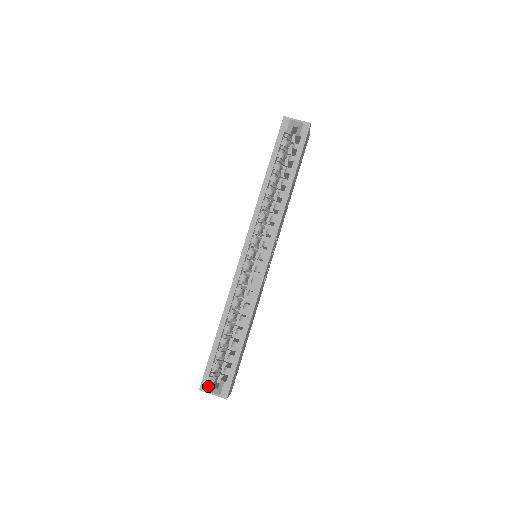
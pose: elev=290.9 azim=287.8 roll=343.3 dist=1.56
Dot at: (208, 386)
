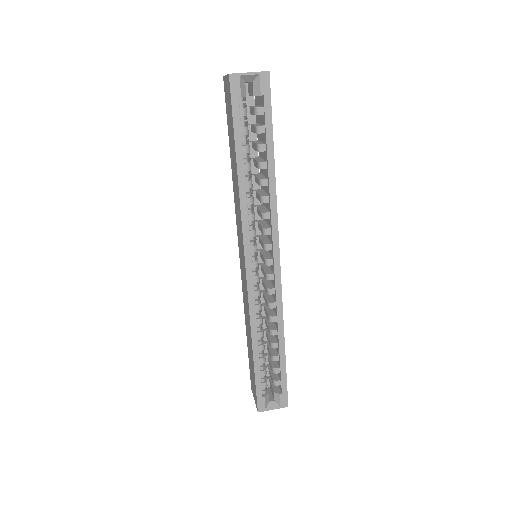
Dot at: (265, 405)
